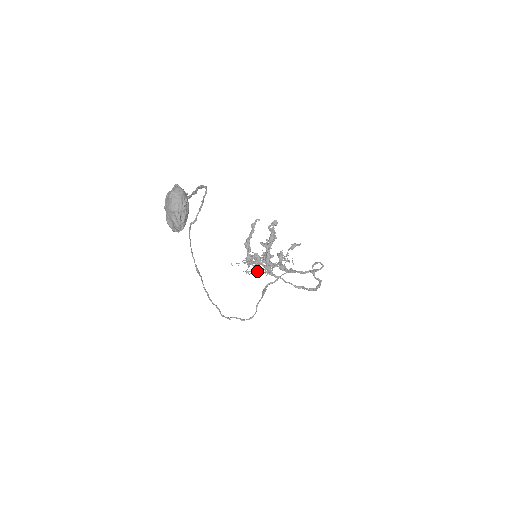
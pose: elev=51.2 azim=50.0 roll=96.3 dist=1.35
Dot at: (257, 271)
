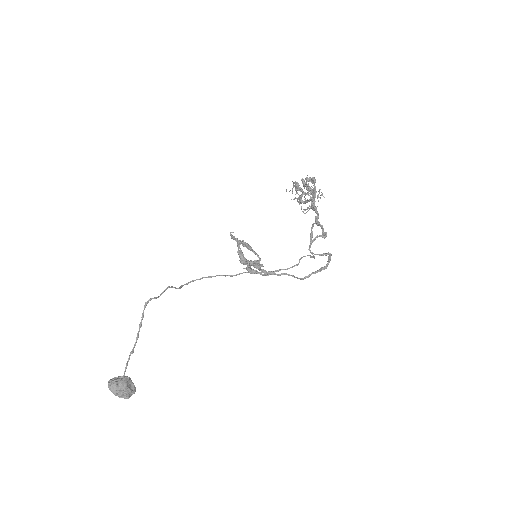
Dot at: (305, 202)
